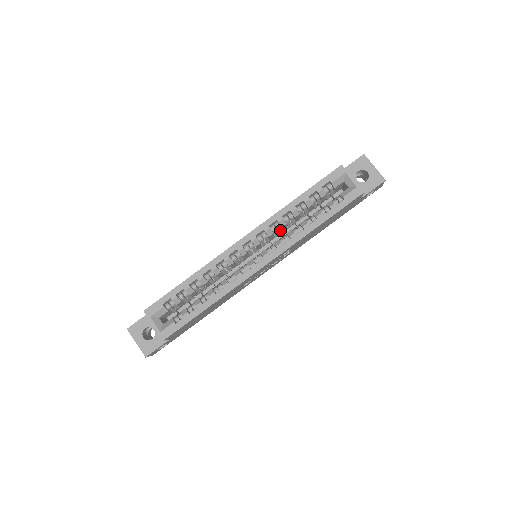
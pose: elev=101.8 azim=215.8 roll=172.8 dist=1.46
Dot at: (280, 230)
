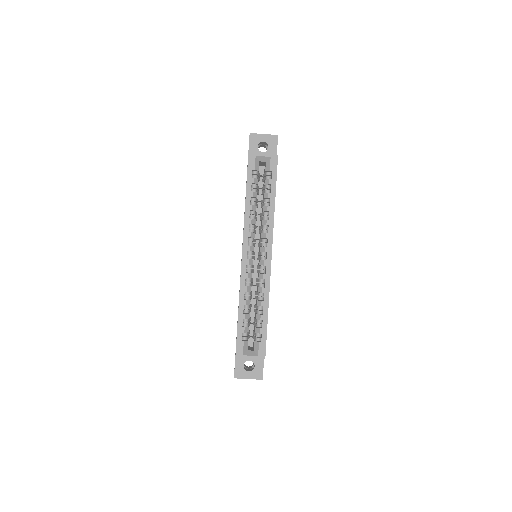
Dot at: (255, 227)
